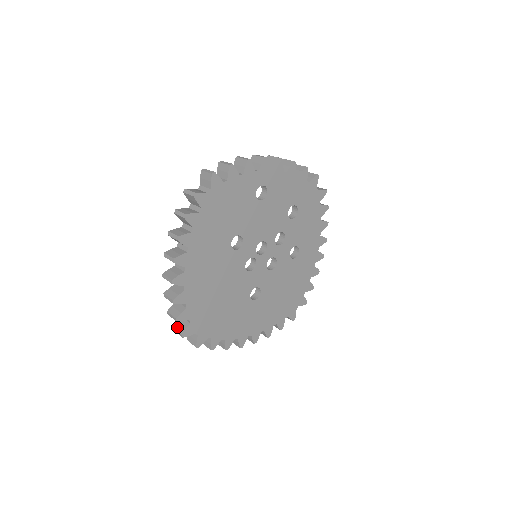
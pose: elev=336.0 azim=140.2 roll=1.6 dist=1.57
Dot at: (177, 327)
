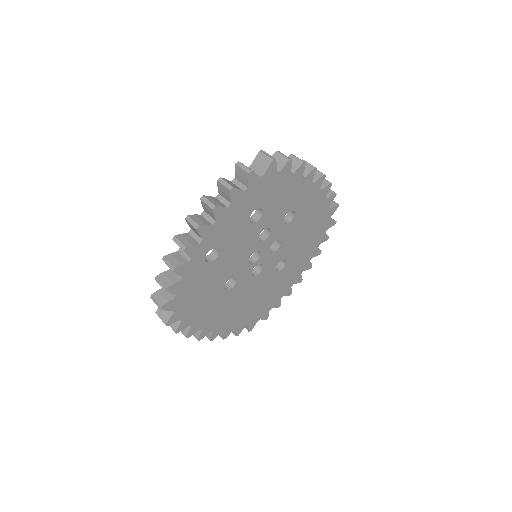
Dot at: occluded
